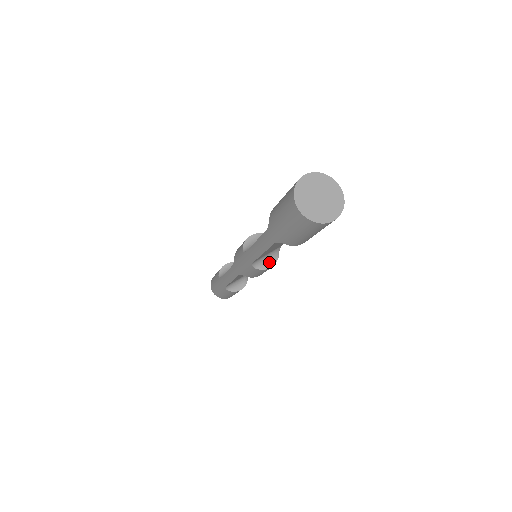
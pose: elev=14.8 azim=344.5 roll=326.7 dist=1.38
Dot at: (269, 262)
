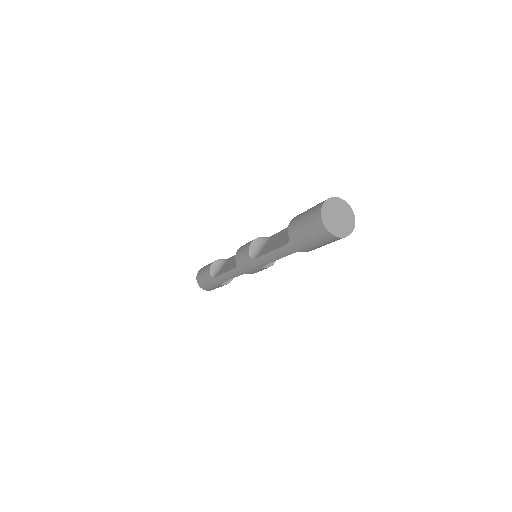
Dot at: occluded
